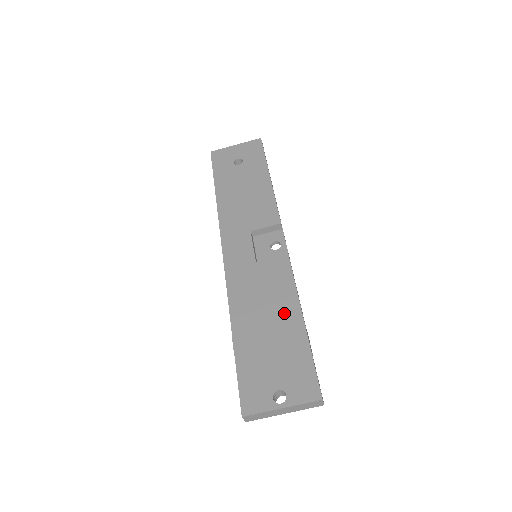
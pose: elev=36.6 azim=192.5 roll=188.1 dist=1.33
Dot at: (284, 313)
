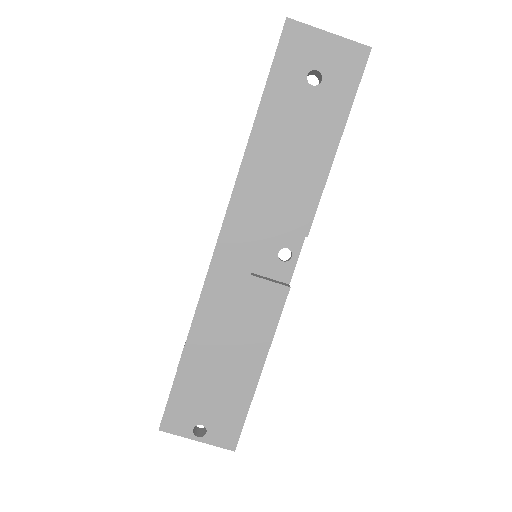
Dot at: (247, 355)
